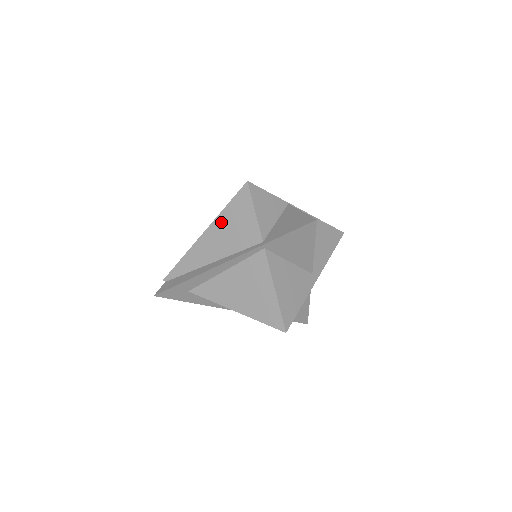
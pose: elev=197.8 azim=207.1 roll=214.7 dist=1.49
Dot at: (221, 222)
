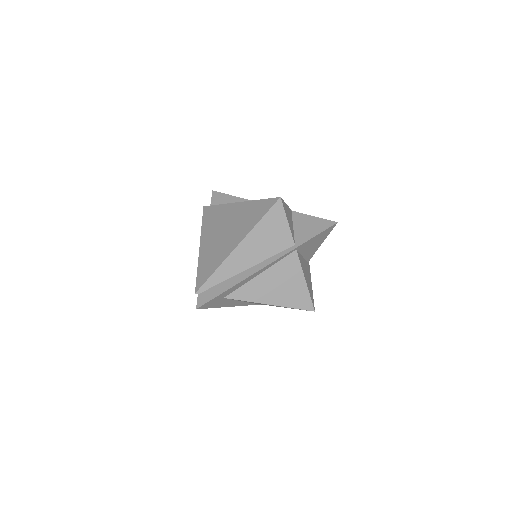
Dot at: (256, 233)
